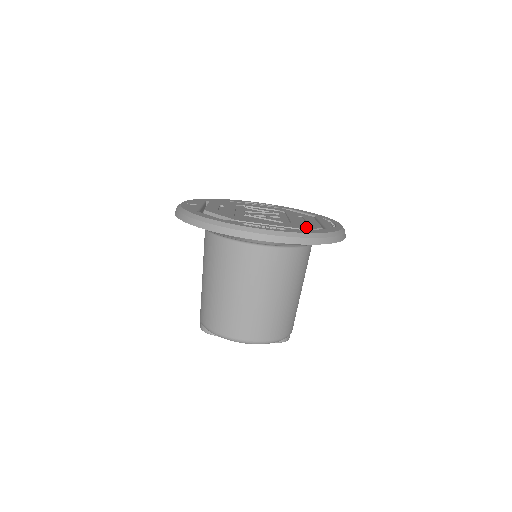
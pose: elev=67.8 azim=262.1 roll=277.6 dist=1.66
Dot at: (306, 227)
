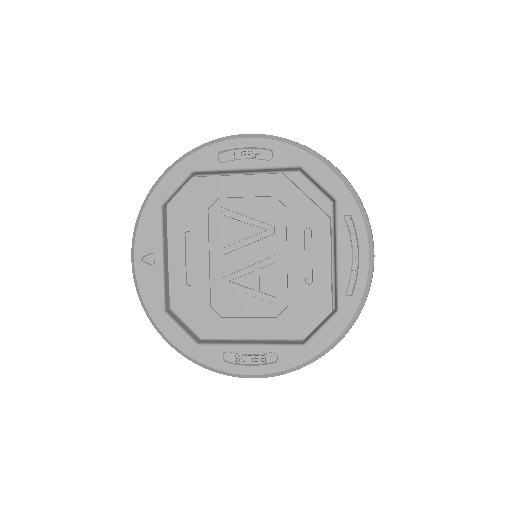
Dot at: (307, 325)
